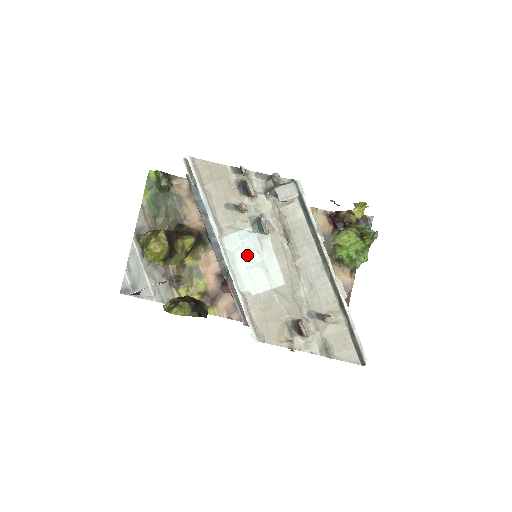
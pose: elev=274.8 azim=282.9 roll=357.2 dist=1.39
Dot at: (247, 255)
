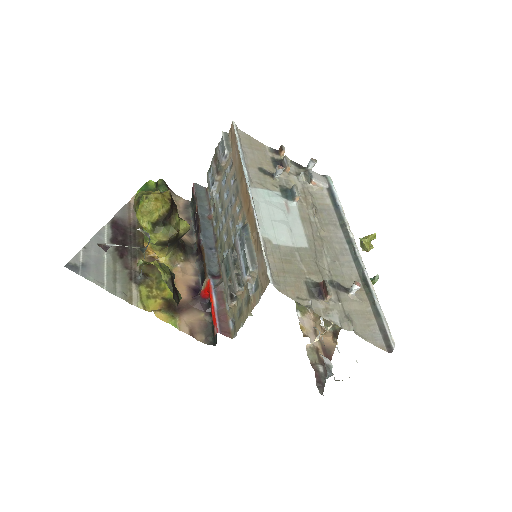
Dot at: (273, 210)
